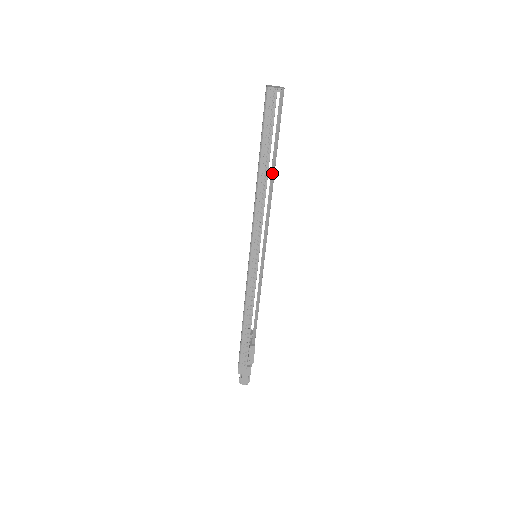
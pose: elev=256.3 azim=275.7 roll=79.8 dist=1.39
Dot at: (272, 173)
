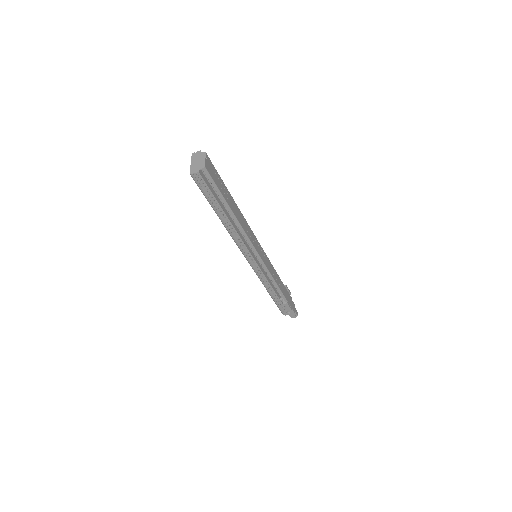
Dot at: (233, 217)
